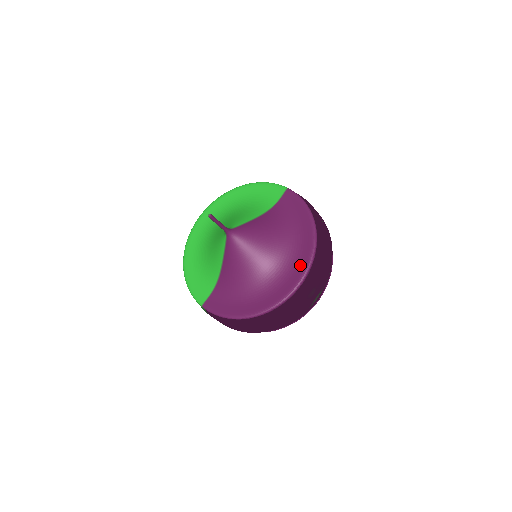
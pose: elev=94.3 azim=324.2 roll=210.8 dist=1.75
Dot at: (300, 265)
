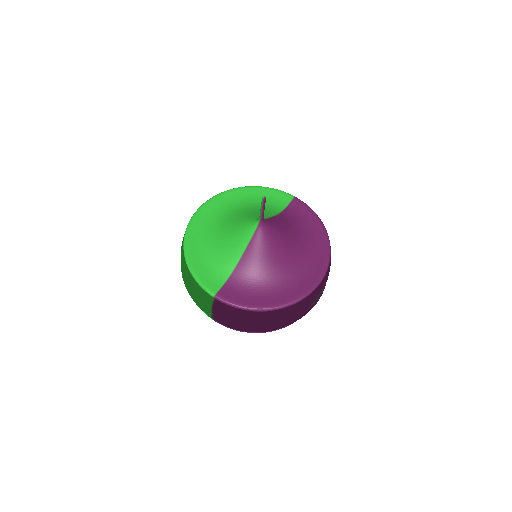
Dot at: (319, 264)
